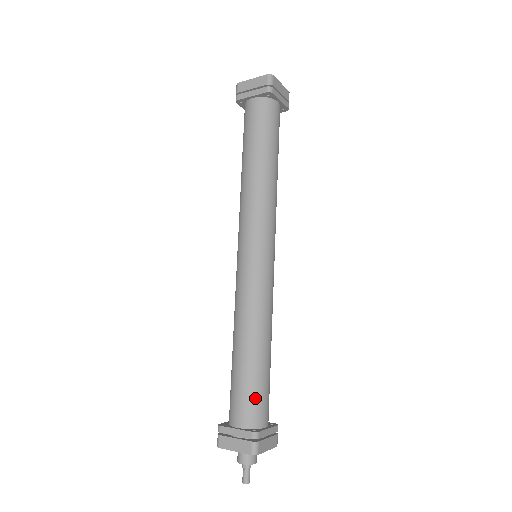
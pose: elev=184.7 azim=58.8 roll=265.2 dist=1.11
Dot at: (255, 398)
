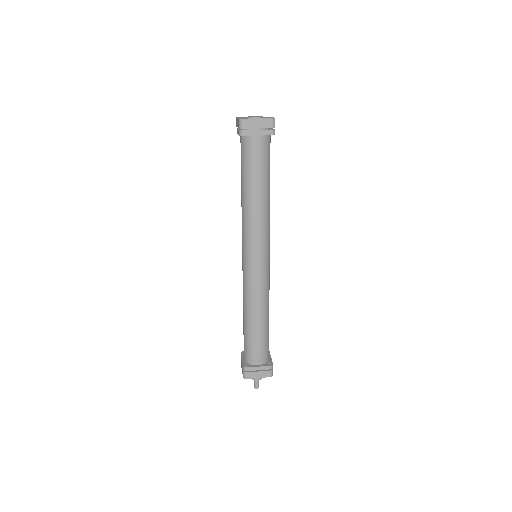
Dot at: (267, 346)
